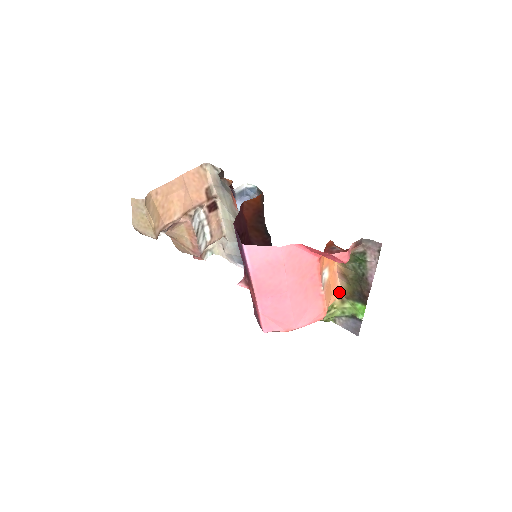
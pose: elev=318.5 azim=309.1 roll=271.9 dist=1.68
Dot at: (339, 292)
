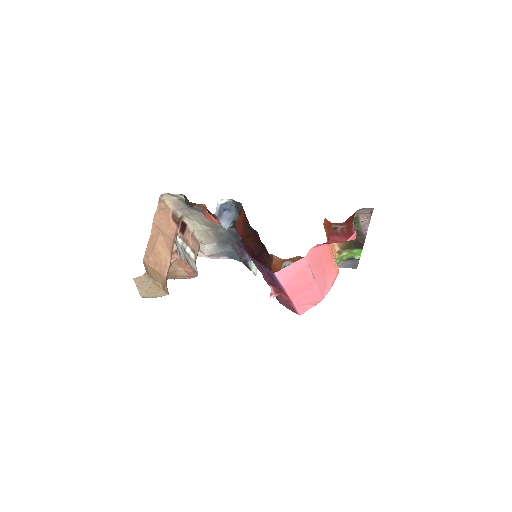
Dot at: (336, 248)
